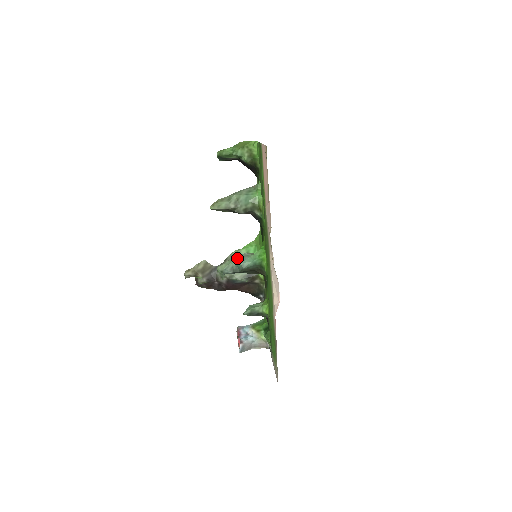
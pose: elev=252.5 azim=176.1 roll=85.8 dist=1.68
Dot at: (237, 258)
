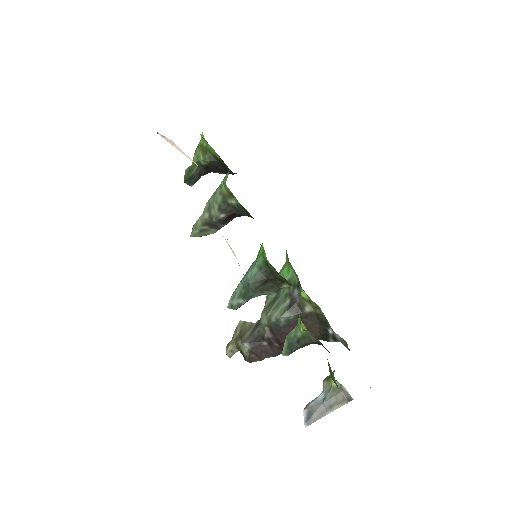
Dot at: occluded
